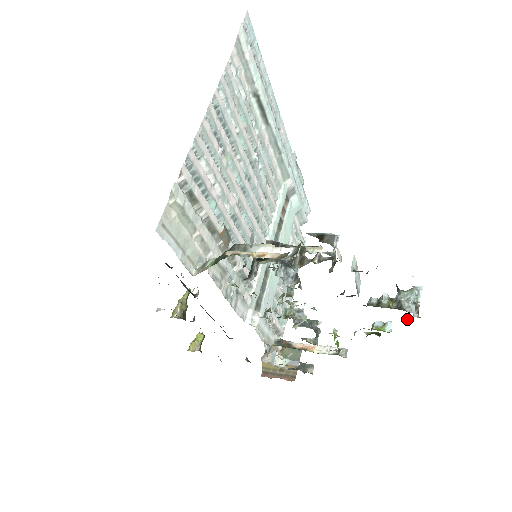
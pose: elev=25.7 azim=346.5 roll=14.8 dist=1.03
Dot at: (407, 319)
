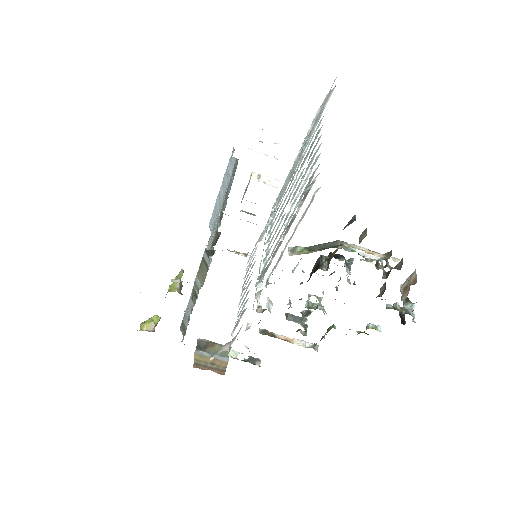
Dot at: (403, 323)
